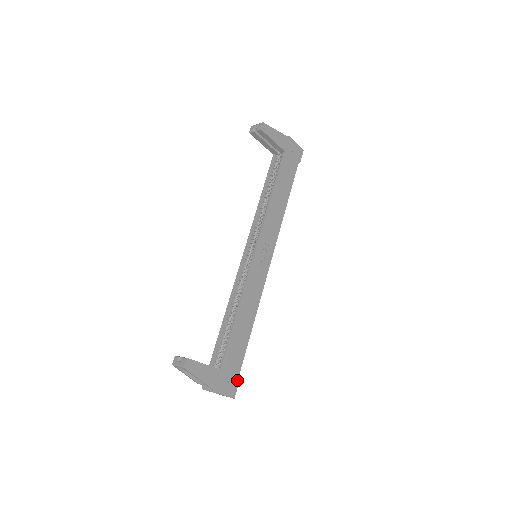
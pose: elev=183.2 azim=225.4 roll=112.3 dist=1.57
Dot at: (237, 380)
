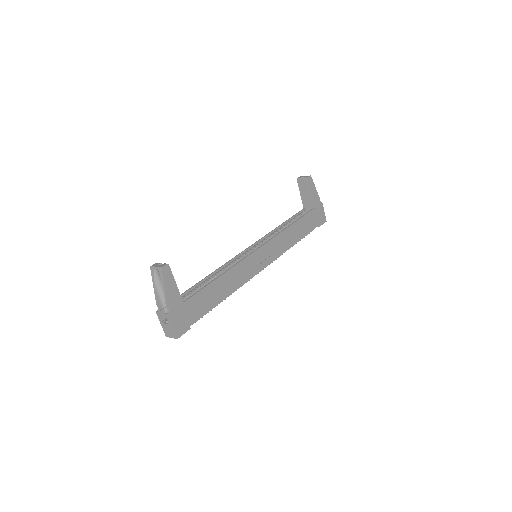
Dot at: (189, 326)
